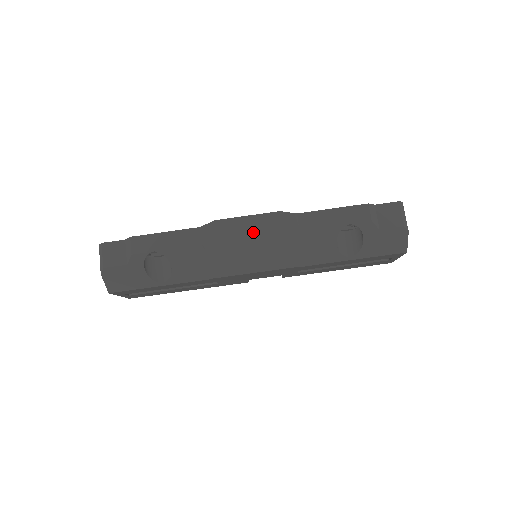
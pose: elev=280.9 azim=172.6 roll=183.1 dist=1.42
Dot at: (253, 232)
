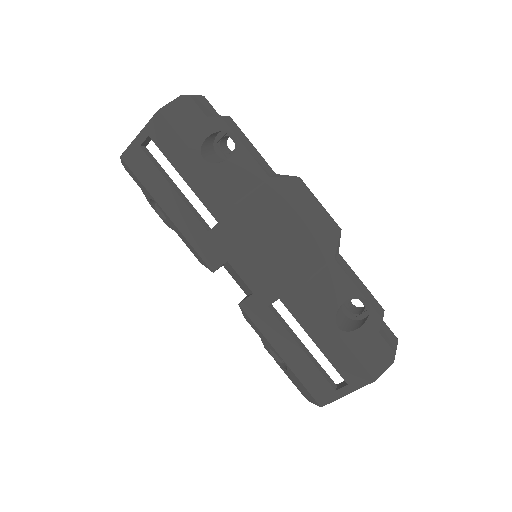
Dot at: (311, 215)
